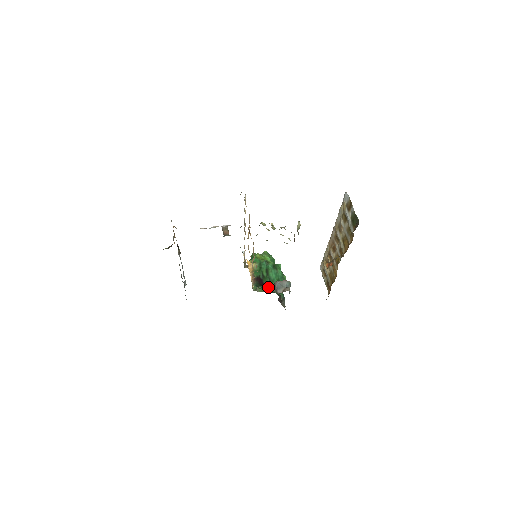
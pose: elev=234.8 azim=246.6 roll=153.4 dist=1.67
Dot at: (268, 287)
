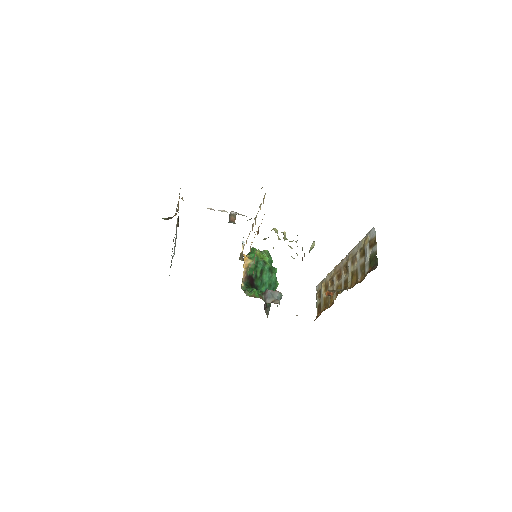
Dot at: (258, 293)
